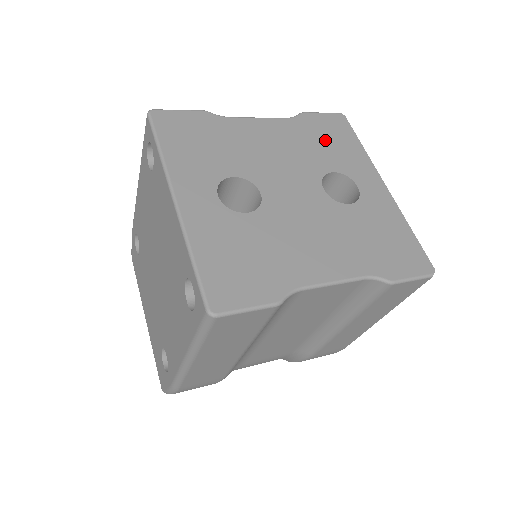
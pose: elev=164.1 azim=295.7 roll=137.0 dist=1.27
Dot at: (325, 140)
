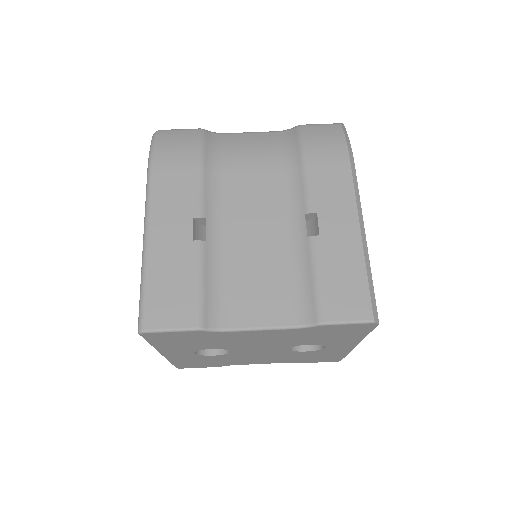
Dot at: (325, 335)
